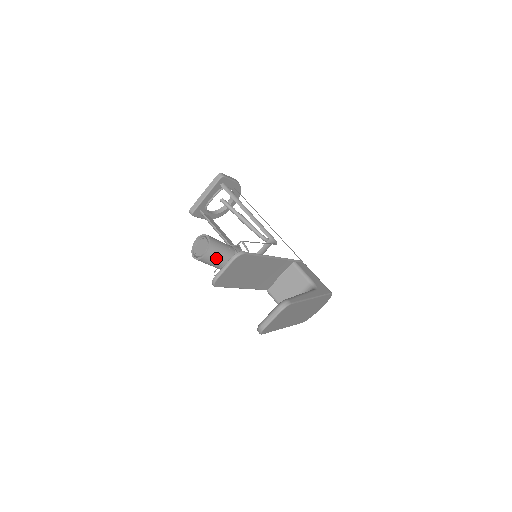
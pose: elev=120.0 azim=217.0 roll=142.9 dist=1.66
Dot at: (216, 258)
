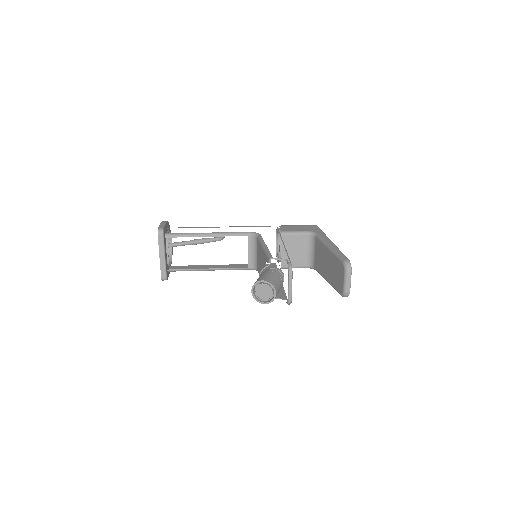
Dot at: (279, 287)
